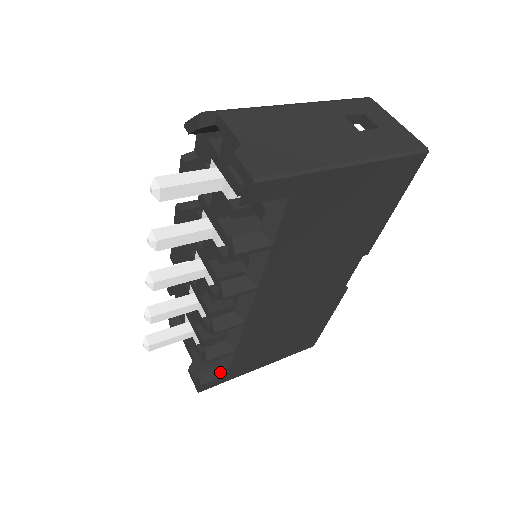
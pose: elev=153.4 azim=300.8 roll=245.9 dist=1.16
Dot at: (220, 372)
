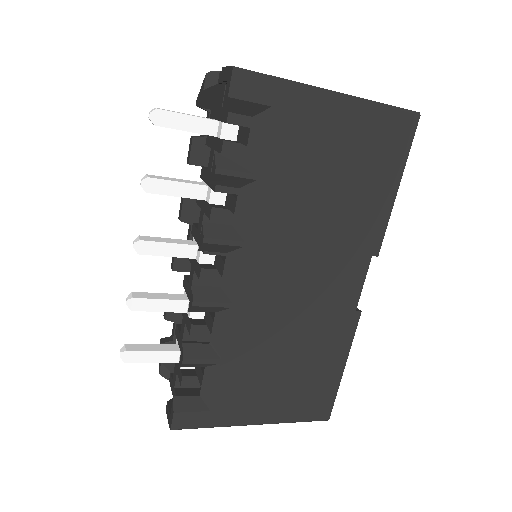
Dot at: (201, 404)
